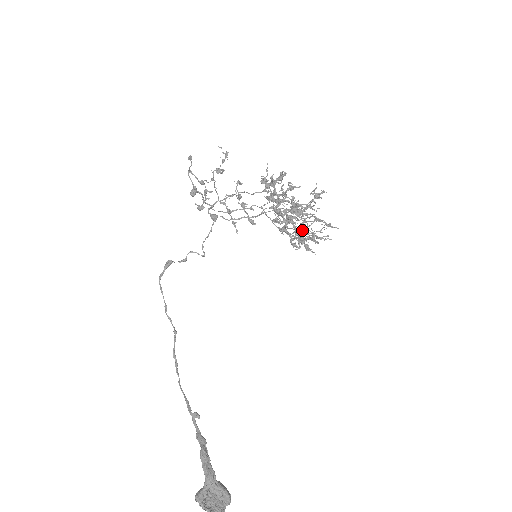
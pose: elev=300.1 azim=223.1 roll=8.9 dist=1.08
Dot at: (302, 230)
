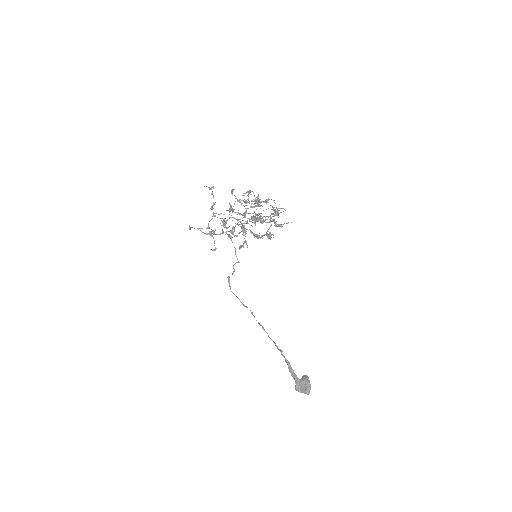
Dot at: (275, 211)
